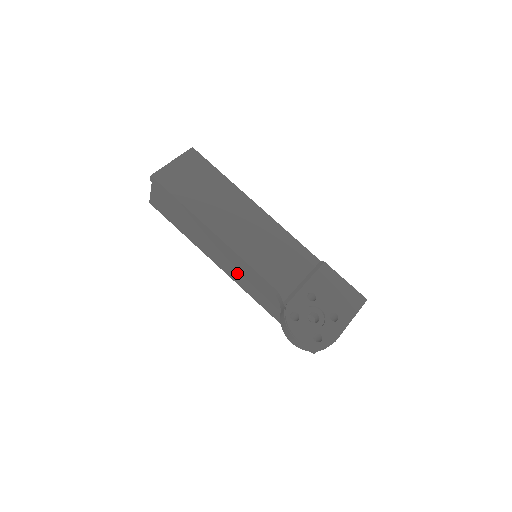
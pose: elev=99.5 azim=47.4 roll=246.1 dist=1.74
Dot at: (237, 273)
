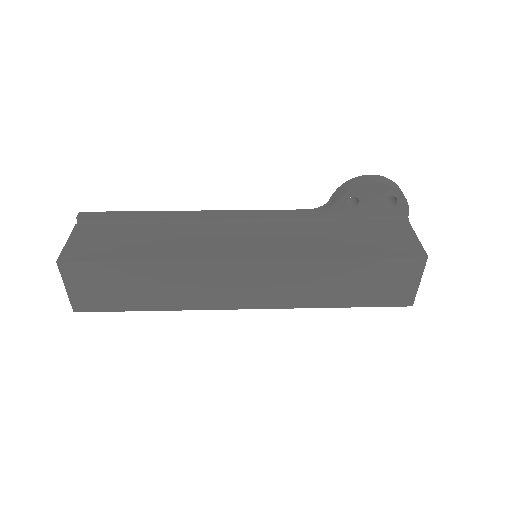
Dot at: (253, 242)
